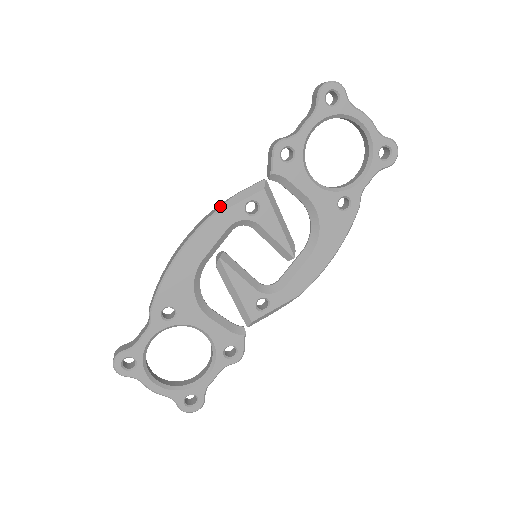
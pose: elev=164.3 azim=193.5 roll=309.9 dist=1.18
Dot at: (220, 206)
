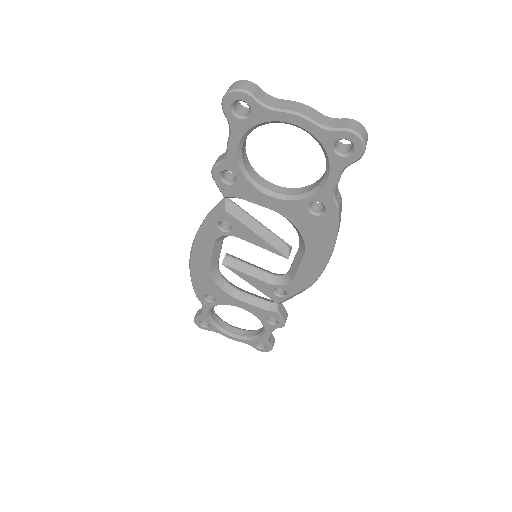
Dot at: occluded
